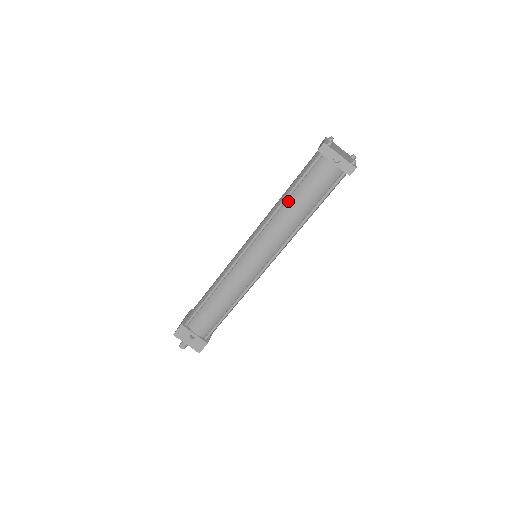
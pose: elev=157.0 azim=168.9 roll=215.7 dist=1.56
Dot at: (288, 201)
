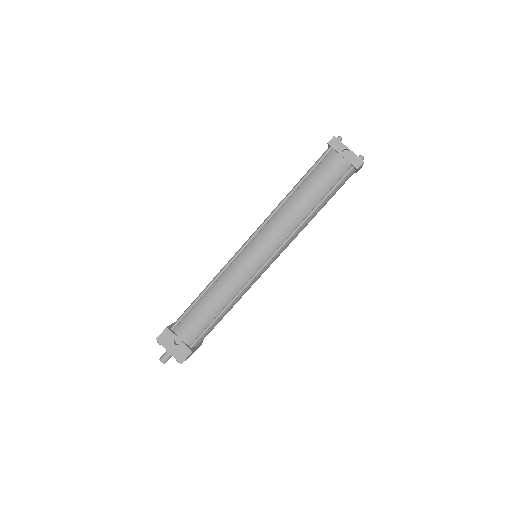
Dot at: (295, 194)
